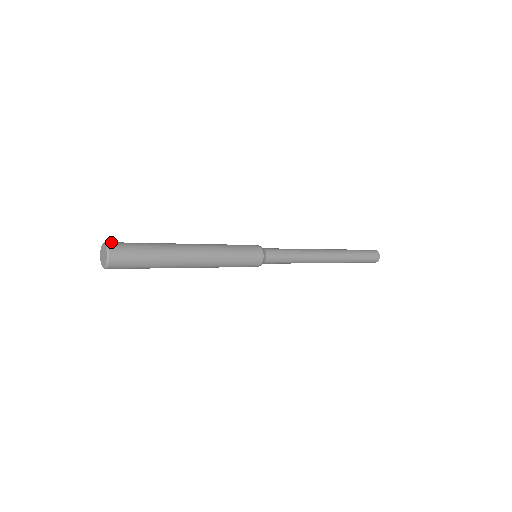
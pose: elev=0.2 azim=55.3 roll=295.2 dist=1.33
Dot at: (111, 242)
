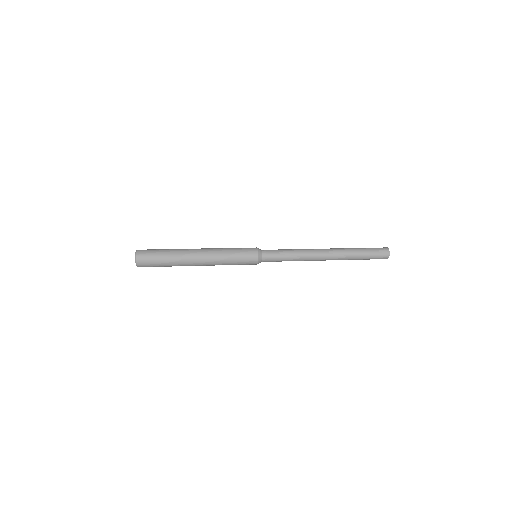
Dot at: (140, 251)
